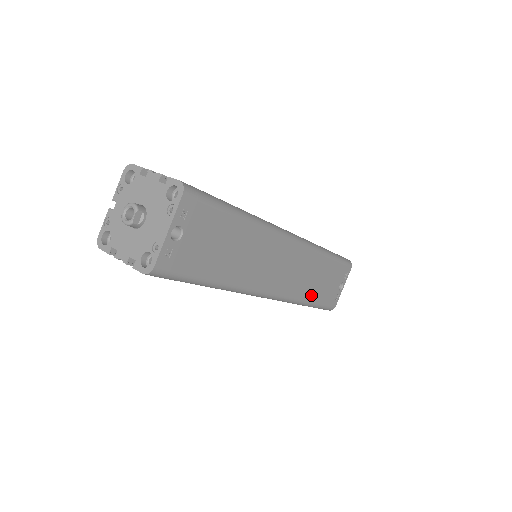
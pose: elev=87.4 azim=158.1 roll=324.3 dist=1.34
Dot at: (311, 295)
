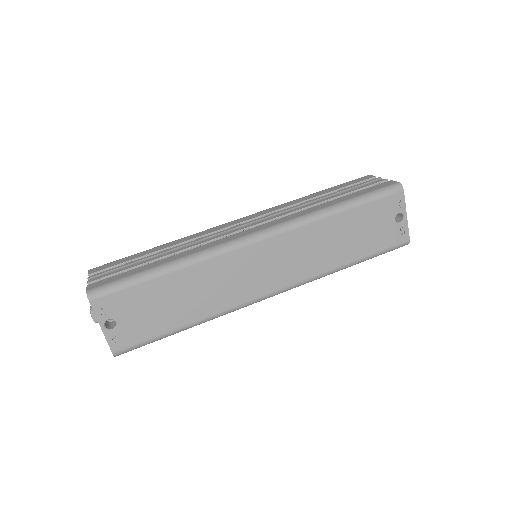
Dot at: (344, 257)
